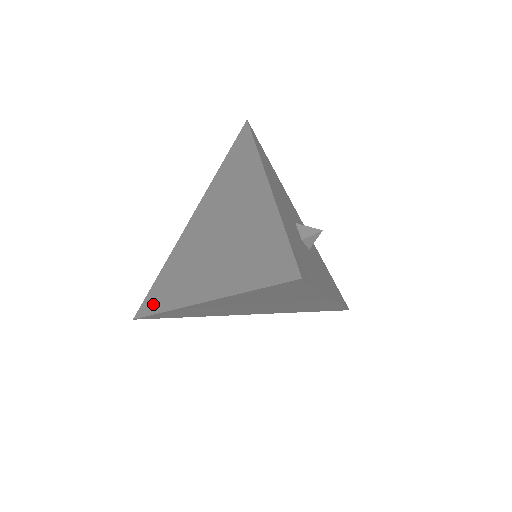
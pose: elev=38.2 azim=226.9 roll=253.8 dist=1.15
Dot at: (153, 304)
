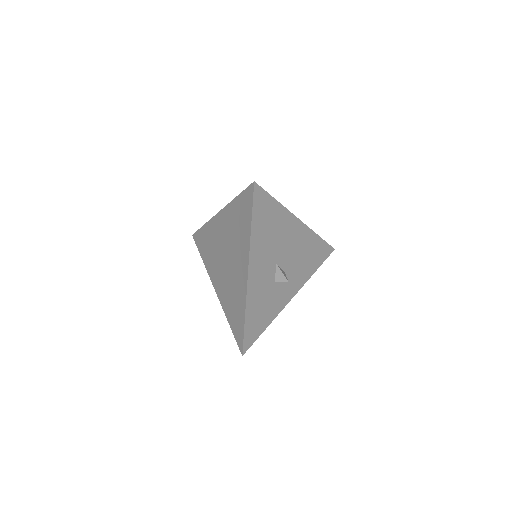
Dot at: (200, 246)
